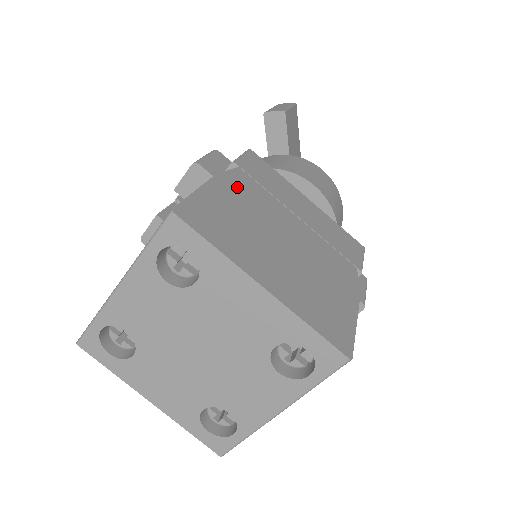
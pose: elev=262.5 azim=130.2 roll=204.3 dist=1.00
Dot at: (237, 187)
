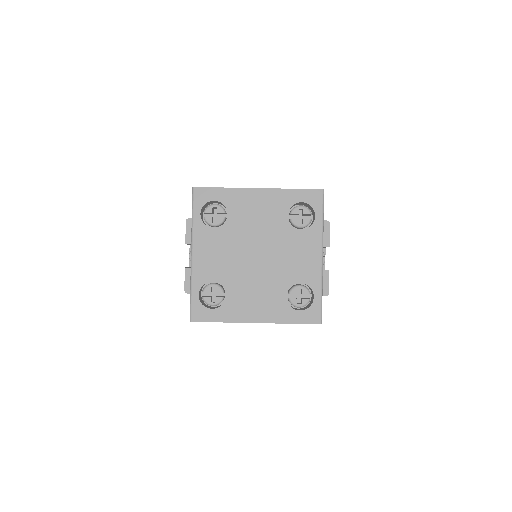
Dot at: occluded
